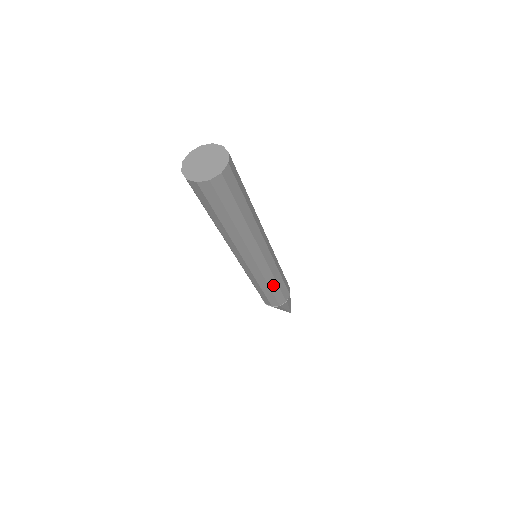
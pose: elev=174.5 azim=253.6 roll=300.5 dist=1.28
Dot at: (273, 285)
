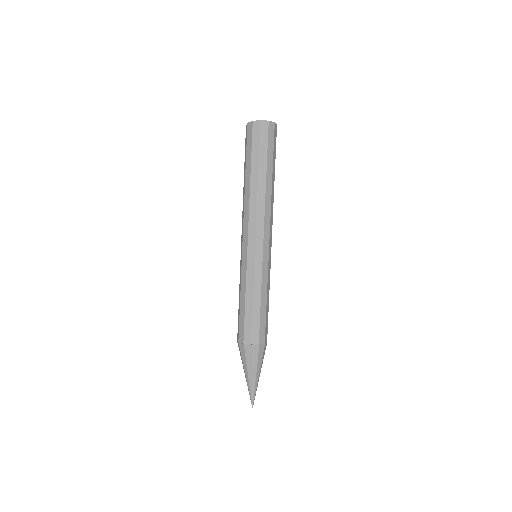
Dot at: (264, 295)
